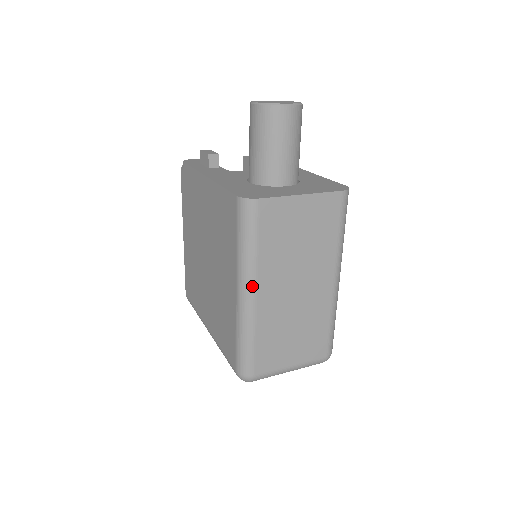
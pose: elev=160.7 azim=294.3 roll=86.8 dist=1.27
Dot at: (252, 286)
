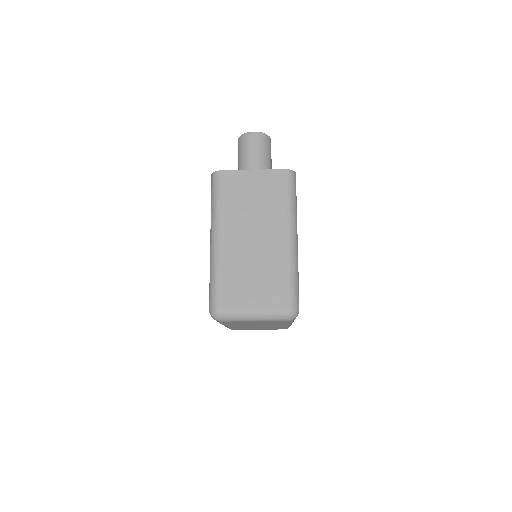
Dot at: (217, 230)
